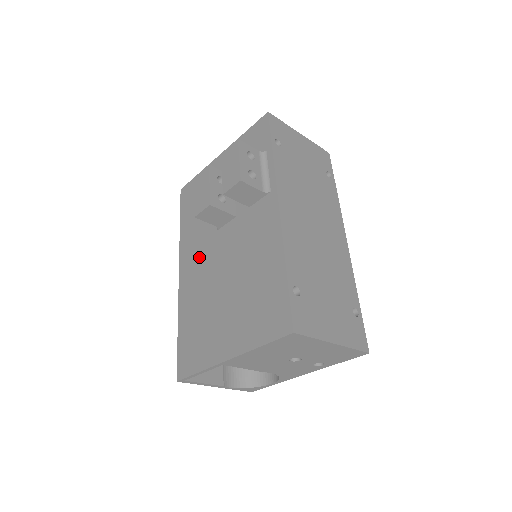
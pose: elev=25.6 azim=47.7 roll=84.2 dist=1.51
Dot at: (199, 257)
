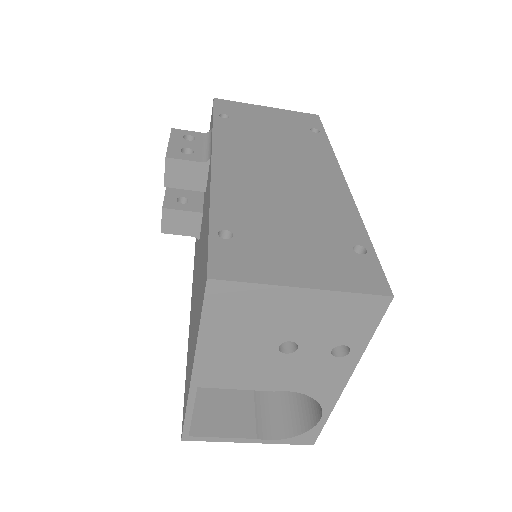
Dot at: (194, 283)
